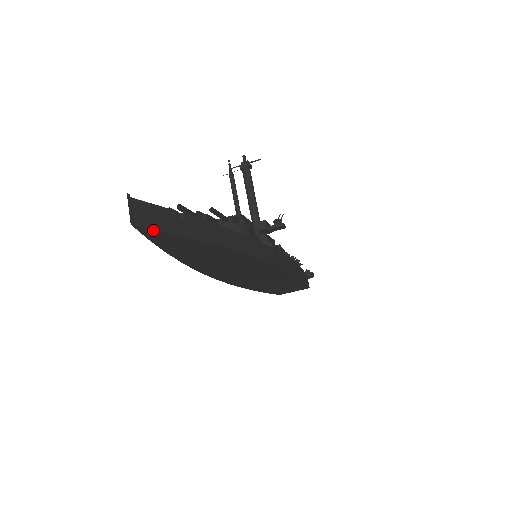
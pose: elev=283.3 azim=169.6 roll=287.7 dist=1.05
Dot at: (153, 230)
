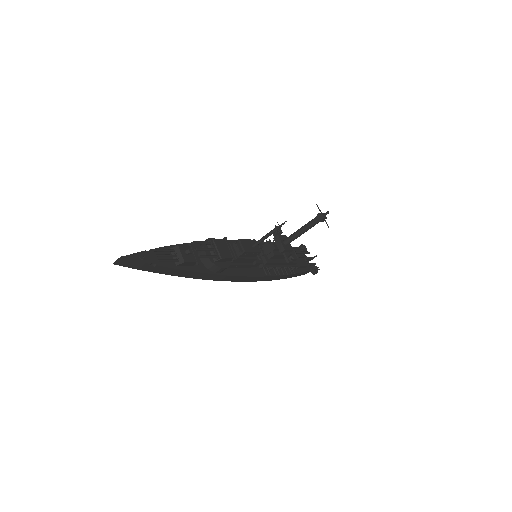
Dot at: (127, 266)
